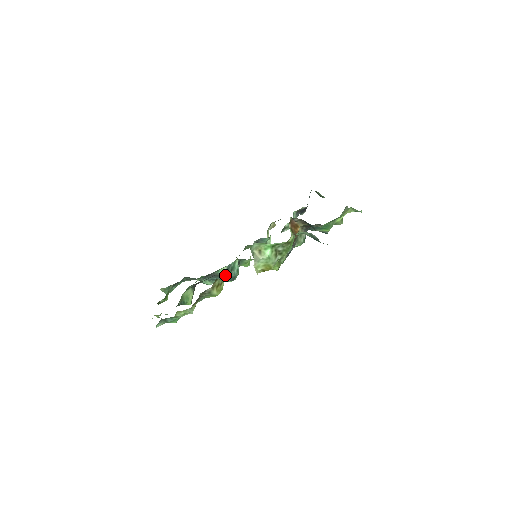
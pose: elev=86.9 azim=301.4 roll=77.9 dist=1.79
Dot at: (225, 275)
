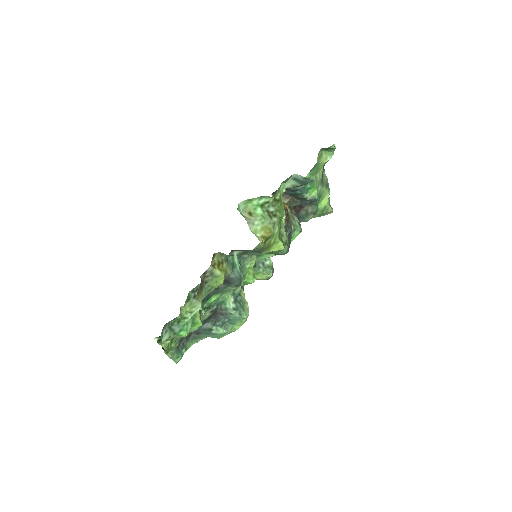
Dot at: (228, 275)
